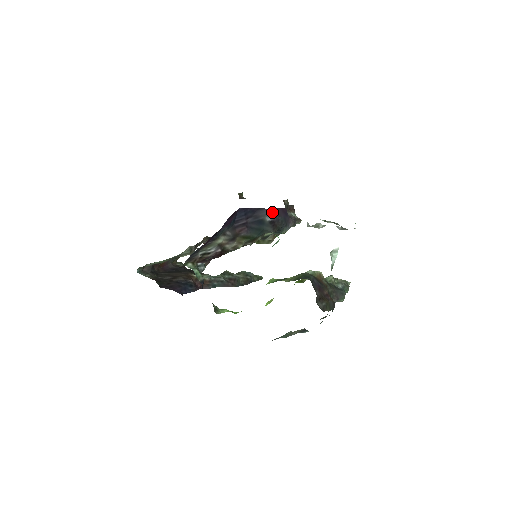
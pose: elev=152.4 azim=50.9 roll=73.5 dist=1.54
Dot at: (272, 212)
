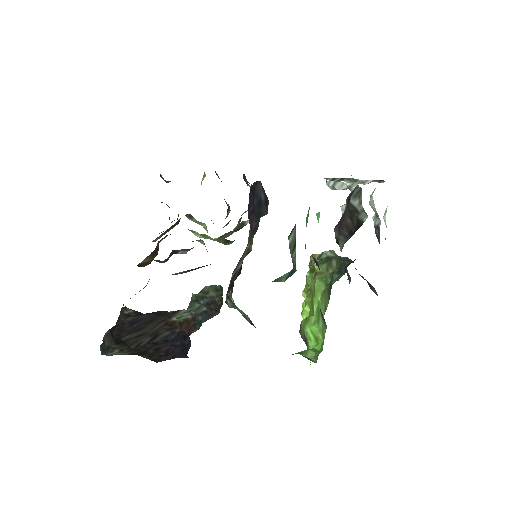
Dot at: (261, 185)
